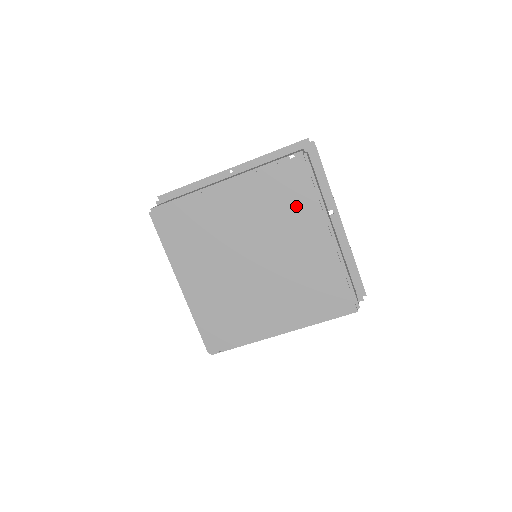
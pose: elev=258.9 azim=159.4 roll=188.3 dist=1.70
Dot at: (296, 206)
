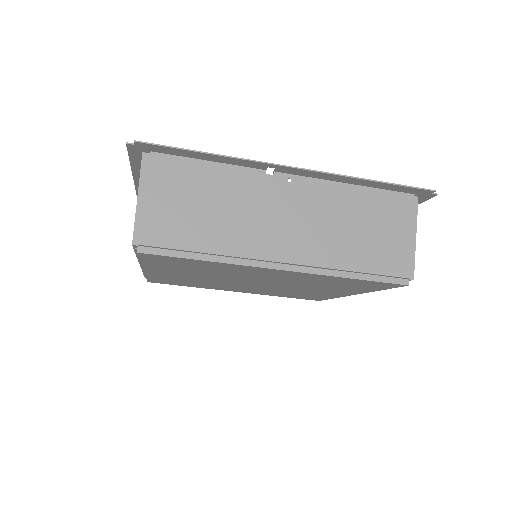
Dot at: (212, 267)
